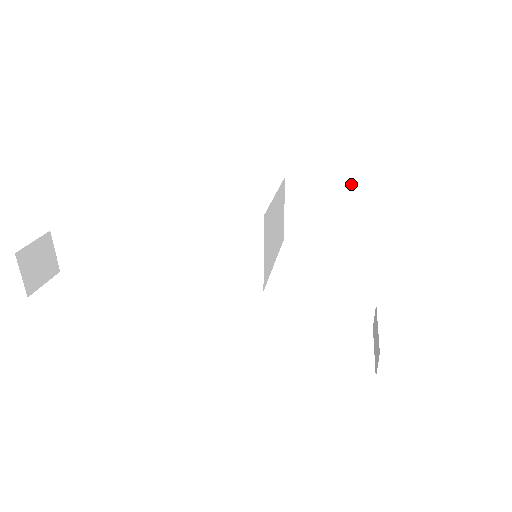
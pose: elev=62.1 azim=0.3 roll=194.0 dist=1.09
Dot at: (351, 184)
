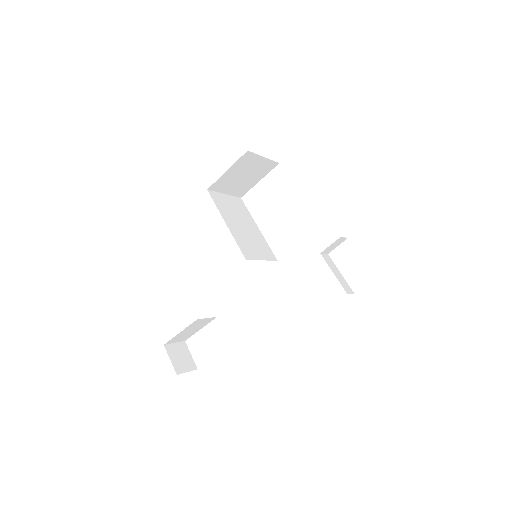
Dot at: (245, 155)
